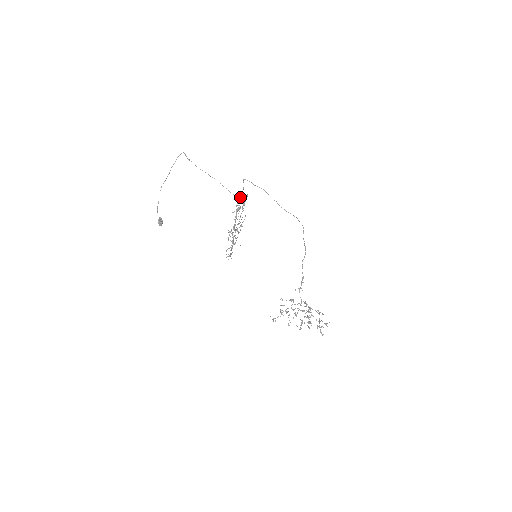
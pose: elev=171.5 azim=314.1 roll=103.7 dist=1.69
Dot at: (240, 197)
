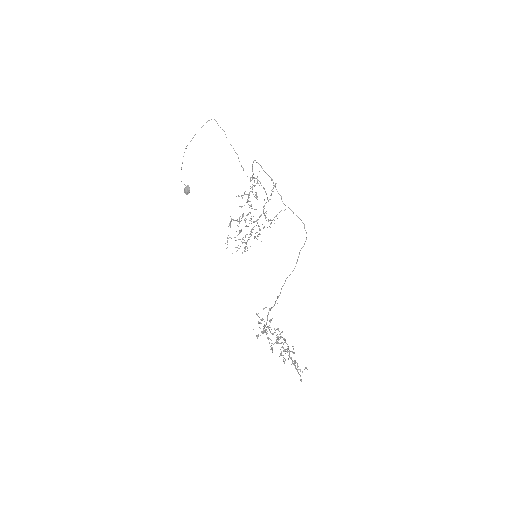
Dot at: (254, 182)
